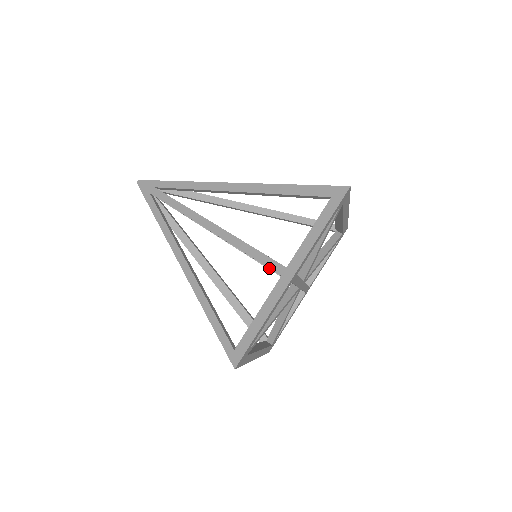
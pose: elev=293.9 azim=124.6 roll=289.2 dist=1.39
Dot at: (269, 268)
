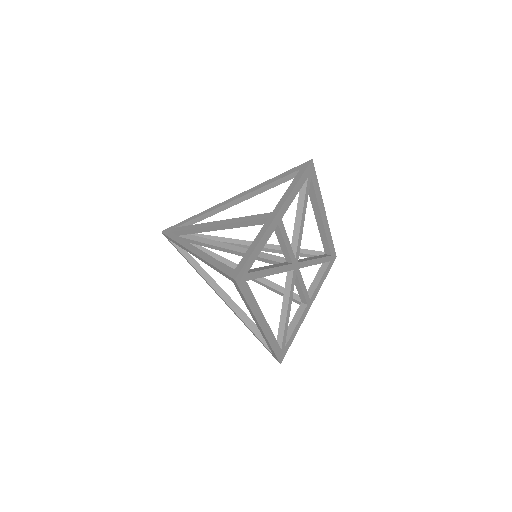
Dot at: (259, 219)
